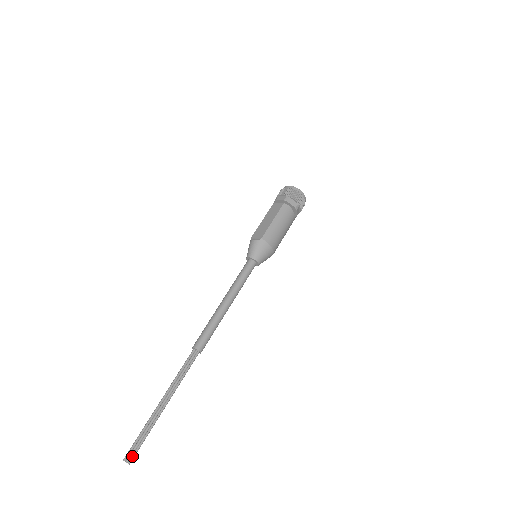
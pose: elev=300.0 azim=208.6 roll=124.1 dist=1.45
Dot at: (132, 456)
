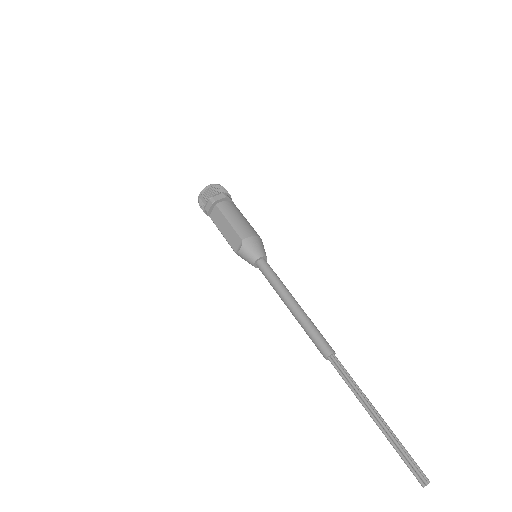
Dot at: (422, 475)
